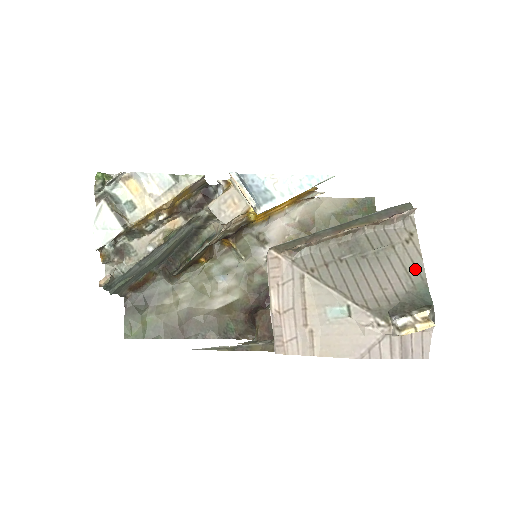
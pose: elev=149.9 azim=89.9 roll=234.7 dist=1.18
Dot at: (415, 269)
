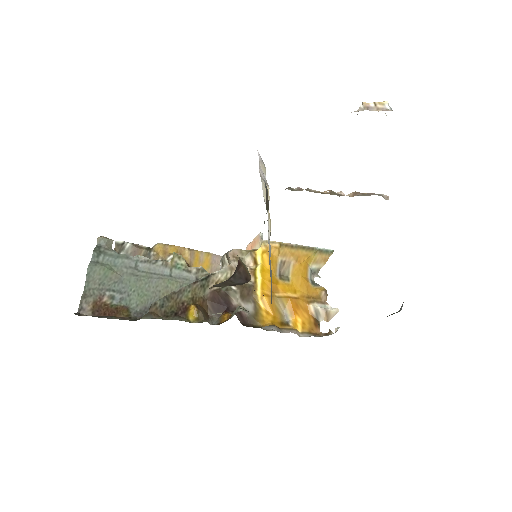
Dot at: occluded
